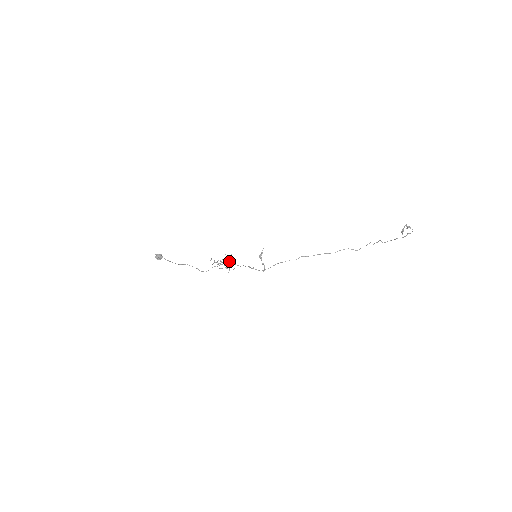
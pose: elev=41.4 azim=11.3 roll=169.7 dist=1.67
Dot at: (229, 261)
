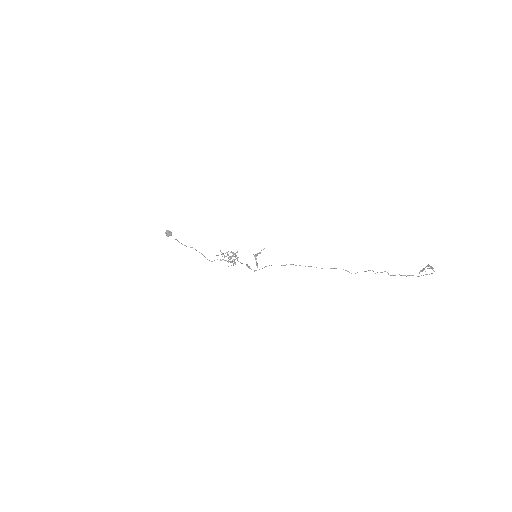
Dot at: (233, 256)
